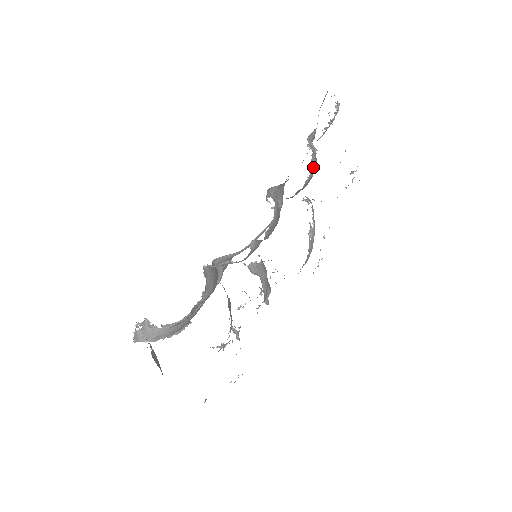
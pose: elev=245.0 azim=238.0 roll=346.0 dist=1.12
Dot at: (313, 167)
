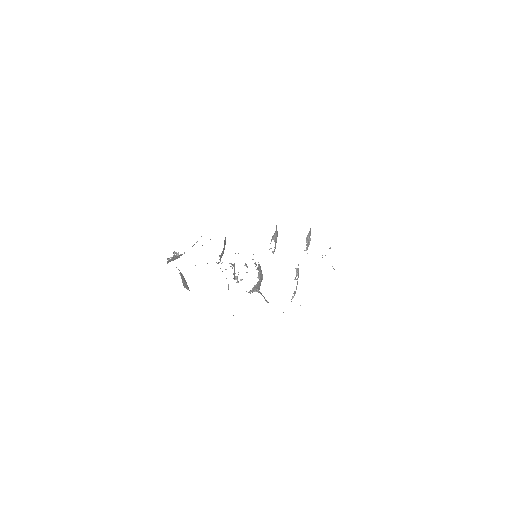
Dot at: occluded
